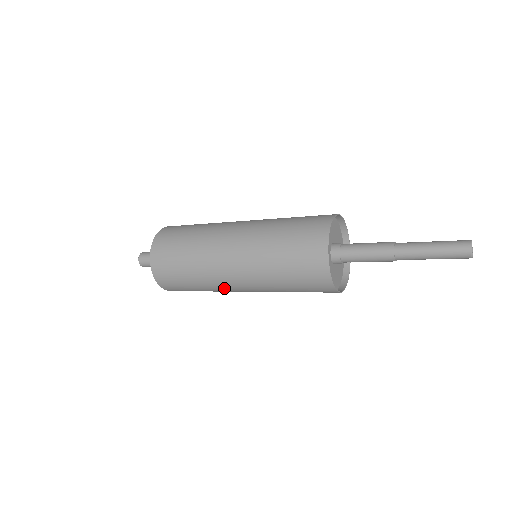
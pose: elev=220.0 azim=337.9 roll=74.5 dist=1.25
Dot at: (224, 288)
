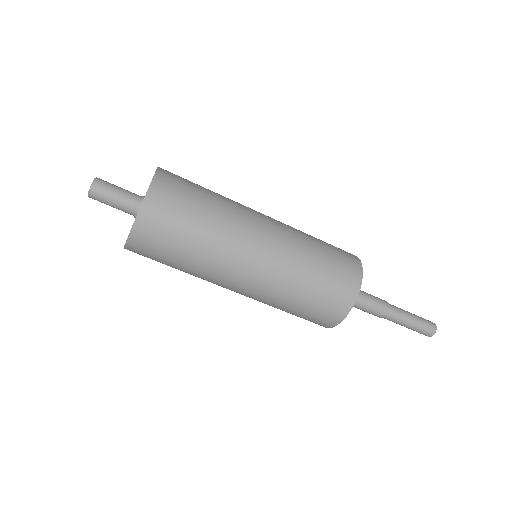
Dot at: occluded
